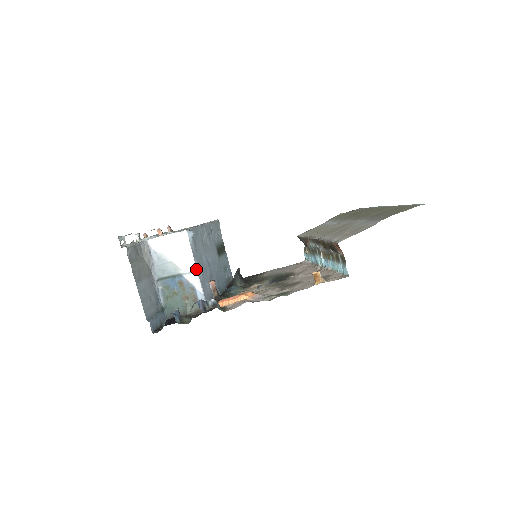
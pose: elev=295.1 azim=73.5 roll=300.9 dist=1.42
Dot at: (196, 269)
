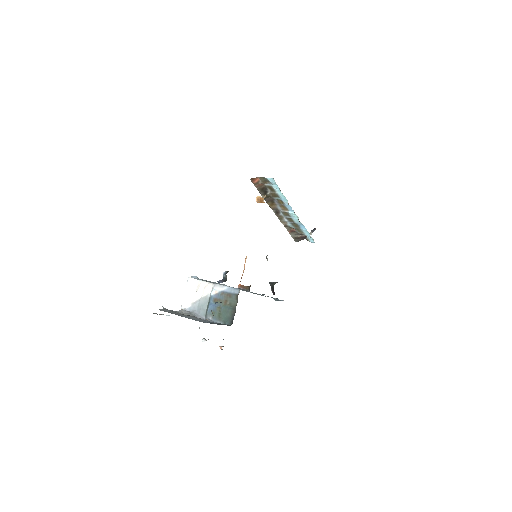
Dot at: (213, 284)
